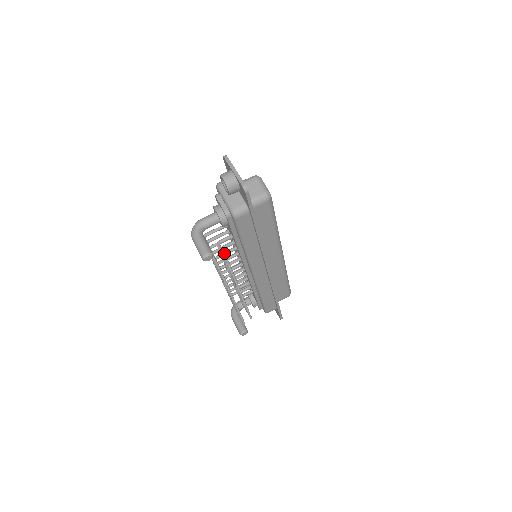
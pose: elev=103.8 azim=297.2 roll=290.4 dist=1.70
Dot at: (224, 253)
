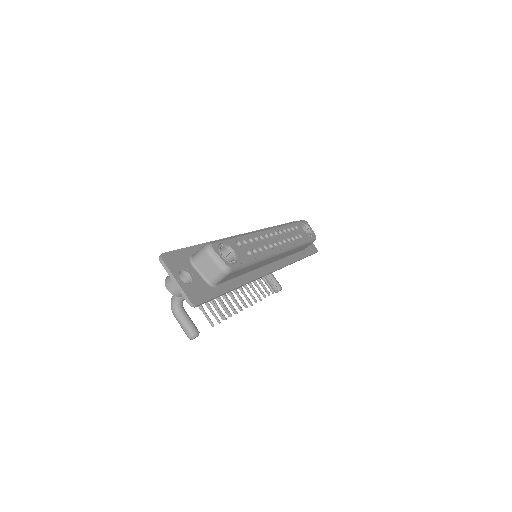
Dot at: occluded
